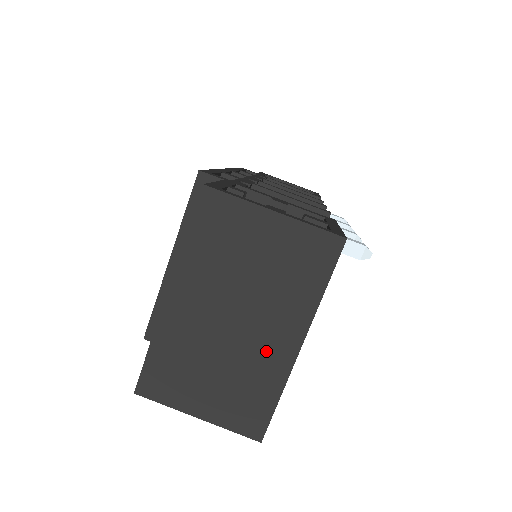
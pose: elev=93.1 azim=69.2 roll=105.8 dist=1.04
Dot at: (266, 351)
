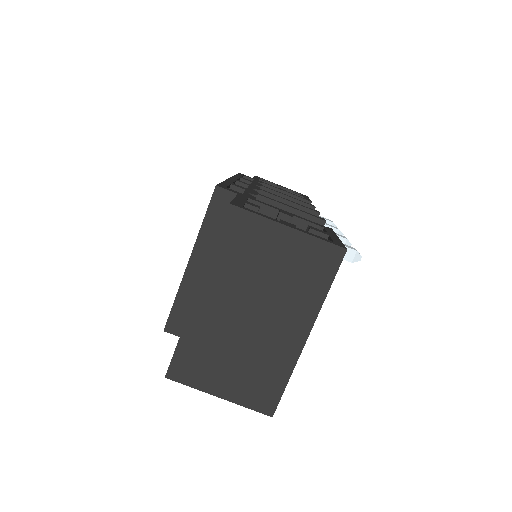
Dot at: (278, 341)
